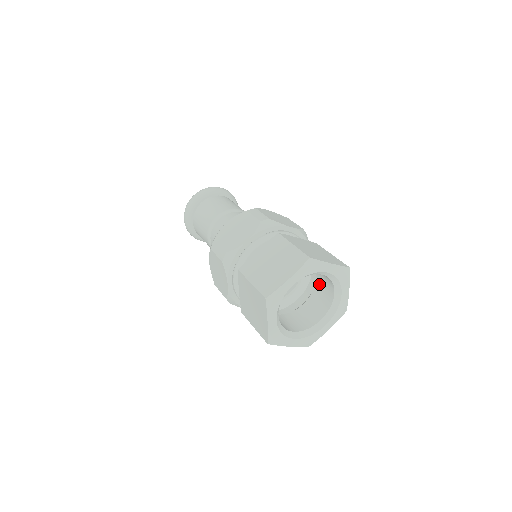
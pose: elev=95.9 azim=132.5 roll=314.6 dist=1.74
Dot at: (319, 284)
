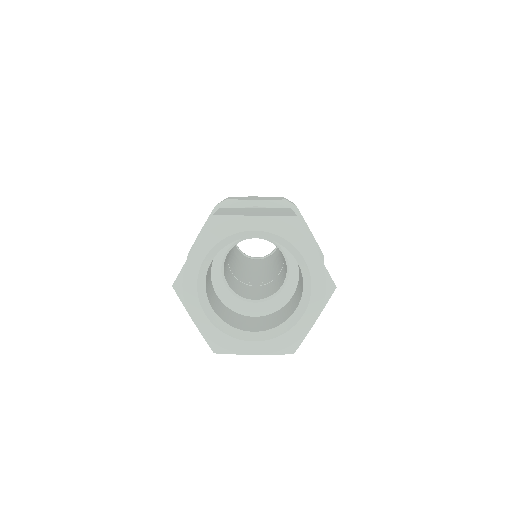
Dot at: (290, 303)
